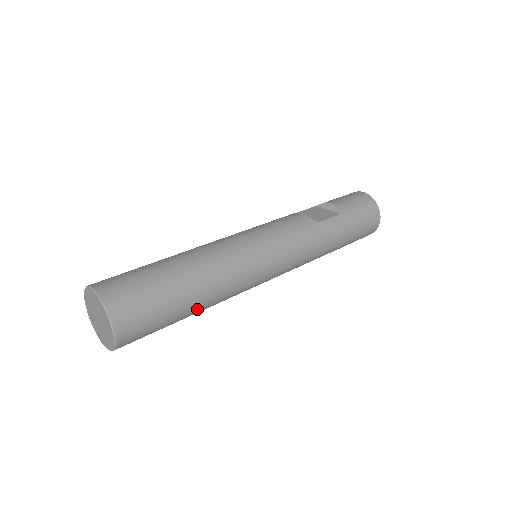
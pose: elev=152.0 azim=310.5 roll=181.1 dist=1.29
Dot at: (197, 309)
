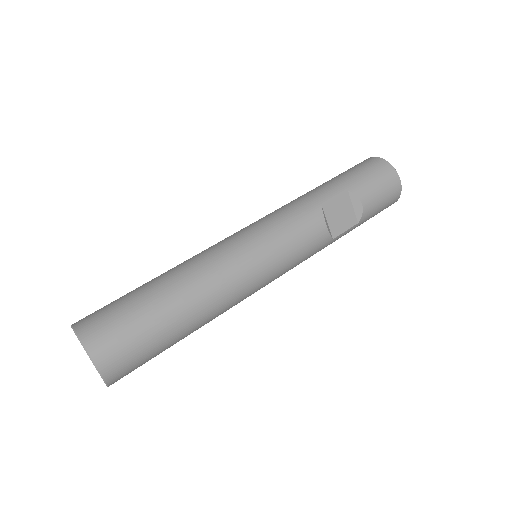
Dot at: occluded
